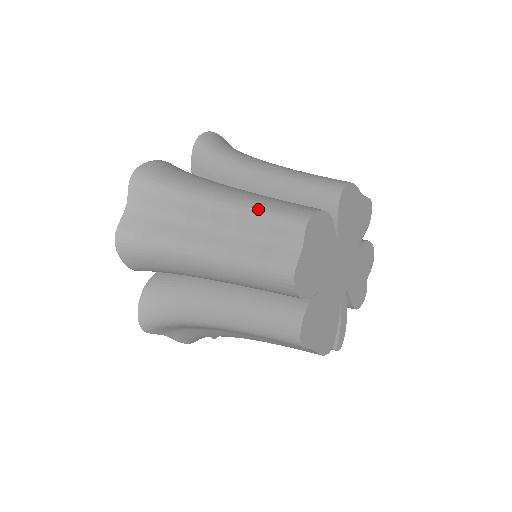
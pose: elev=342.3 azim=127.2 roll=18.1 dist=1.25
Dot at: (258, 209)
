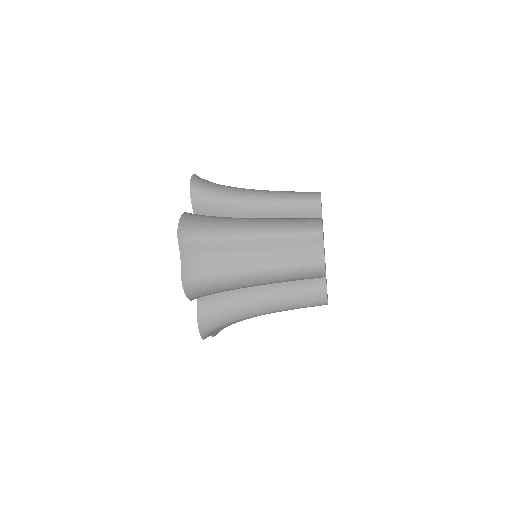
Dot at: (285, 231)
